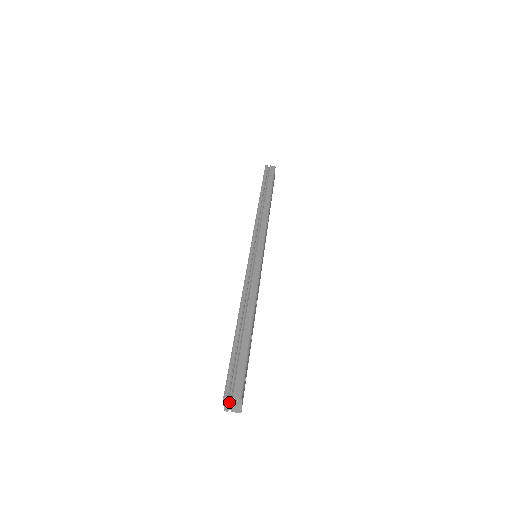
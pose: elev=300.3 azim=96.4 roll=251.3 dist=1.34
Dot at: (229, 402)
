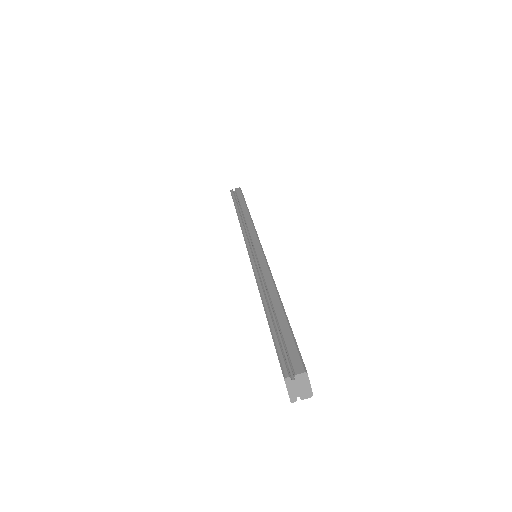
Dot at: (293, 384)
